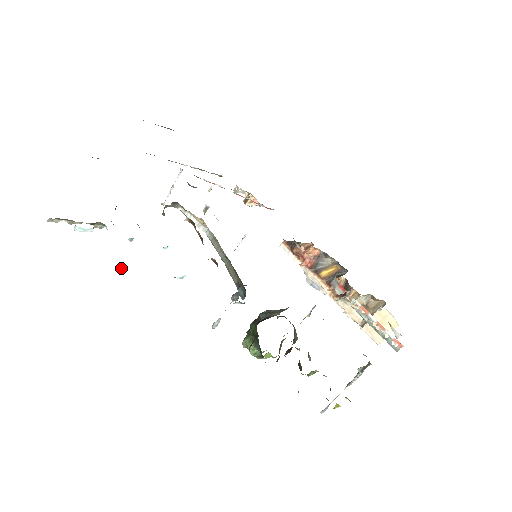
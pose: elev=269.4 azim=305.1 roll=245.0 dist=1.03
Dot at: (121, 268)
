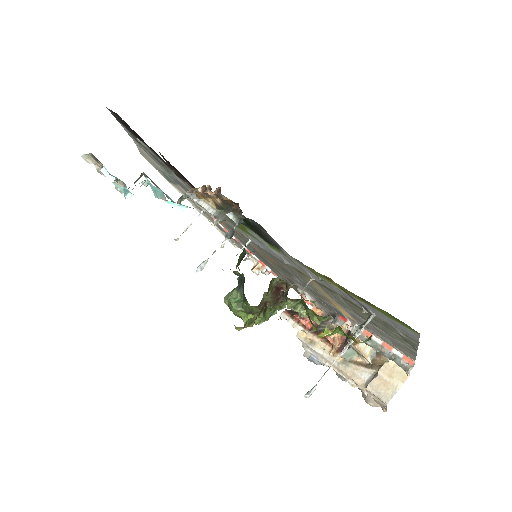
Dot at: (128, 192)
